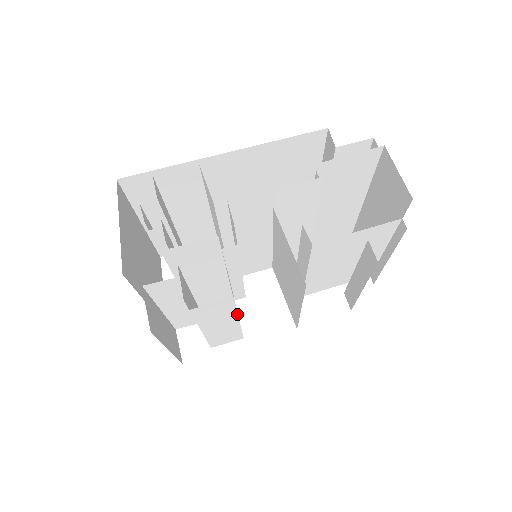
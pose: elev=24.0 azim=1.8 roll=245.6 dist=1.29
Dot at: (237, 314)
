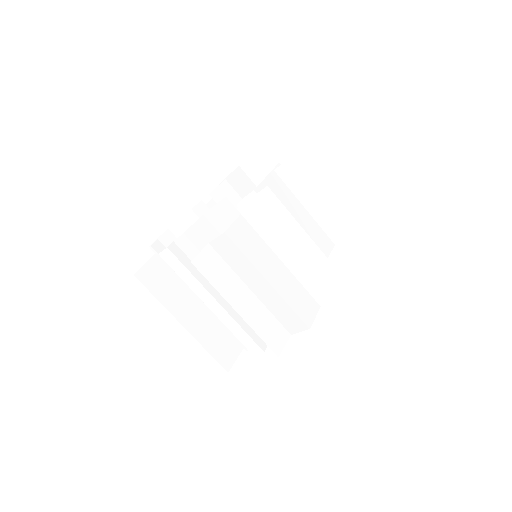
Dot at: (269, 247)
